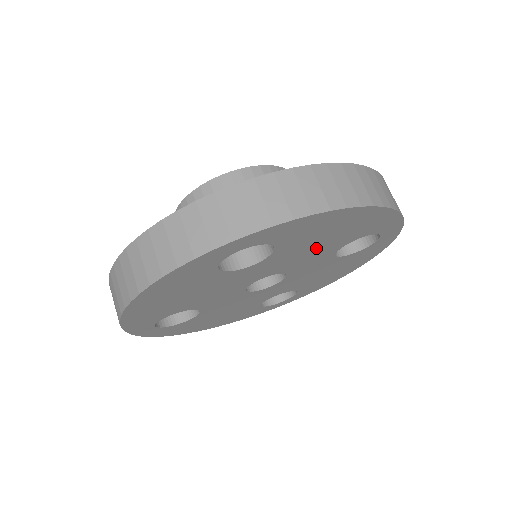
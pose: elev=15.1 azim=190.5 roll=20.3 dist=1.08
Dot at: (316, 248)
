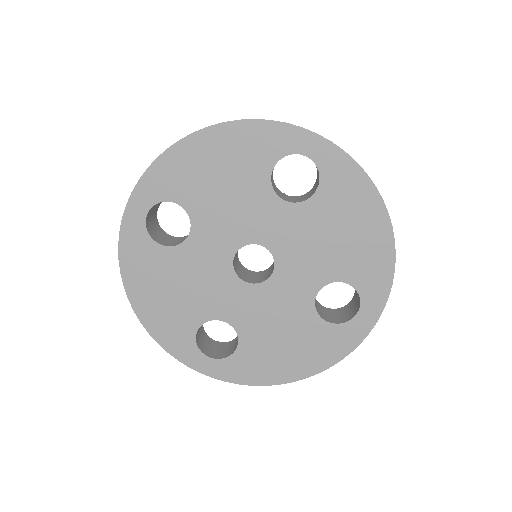
Dot at: (323, 247)
